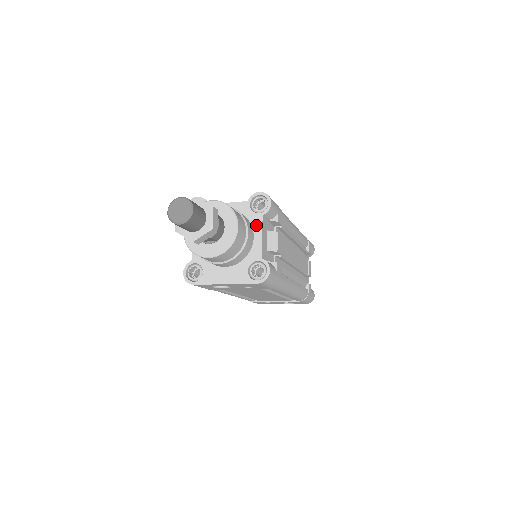
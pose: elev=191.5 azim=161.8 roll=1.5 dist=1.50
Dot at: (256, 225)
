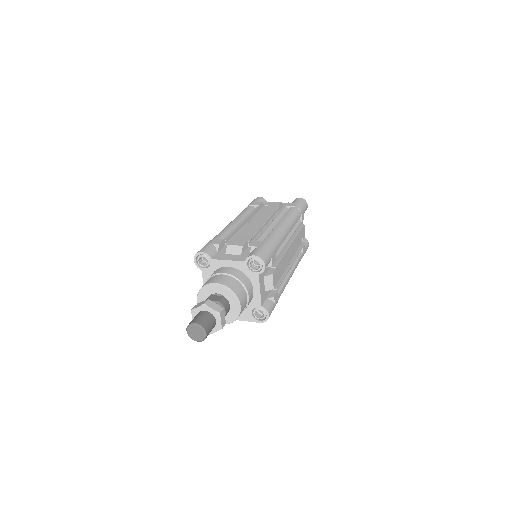
Dot at: (254, 281)
